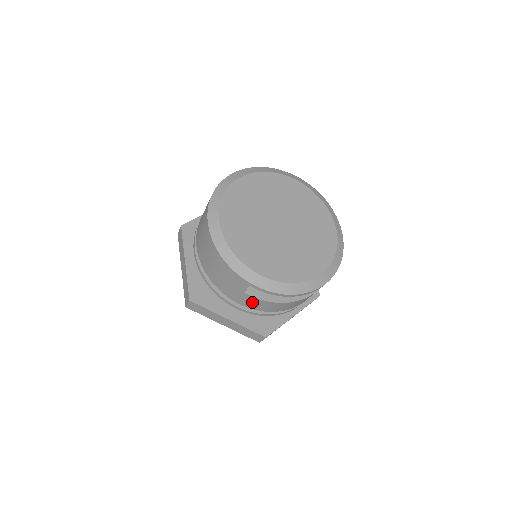
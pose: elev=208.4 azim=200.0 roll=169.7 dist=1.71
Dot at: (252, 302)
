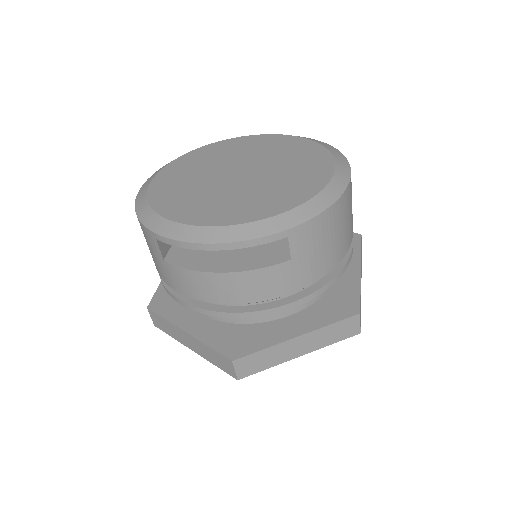
Dot at: (182, 280)
